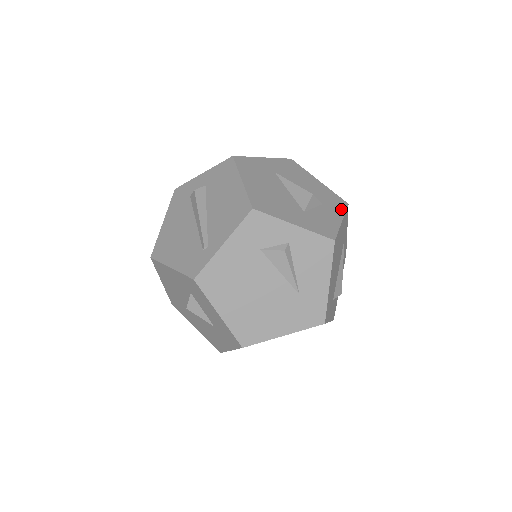
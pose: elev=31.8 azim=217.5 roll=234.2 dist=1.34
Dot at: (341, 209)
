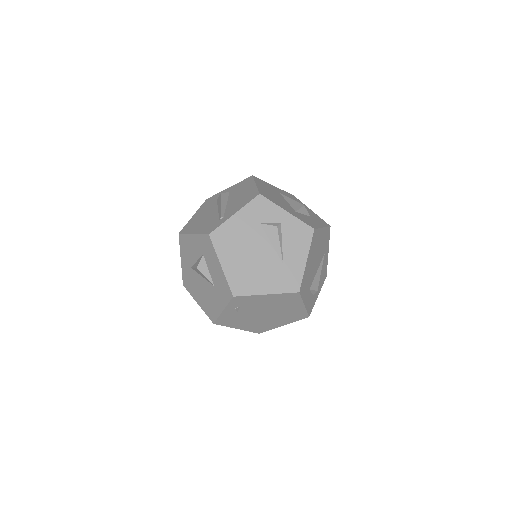
Dot at: (324, 224)
